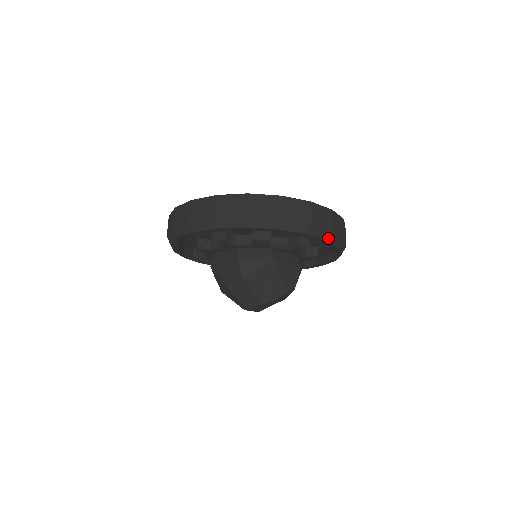
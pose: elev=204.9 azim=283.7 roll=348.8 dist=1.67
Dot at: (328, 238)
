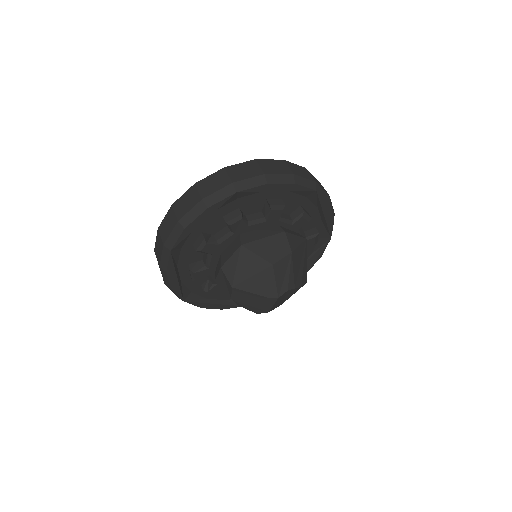
Dot at: occluded
